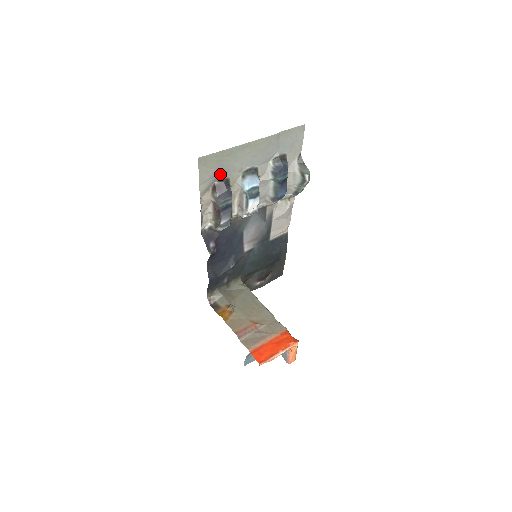
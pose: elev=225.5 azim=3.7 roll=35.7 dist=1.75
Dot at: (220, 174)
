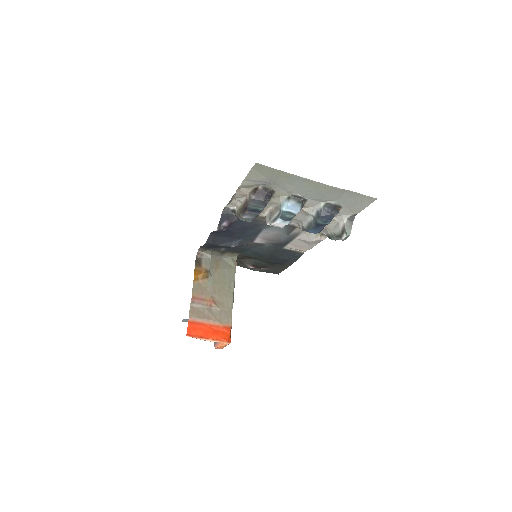
Dot at: (269, 184)
